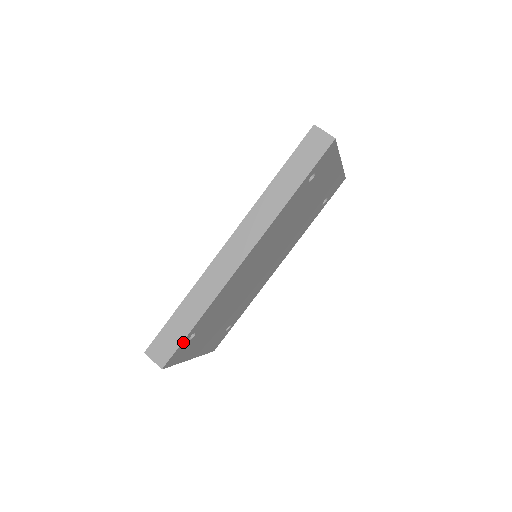
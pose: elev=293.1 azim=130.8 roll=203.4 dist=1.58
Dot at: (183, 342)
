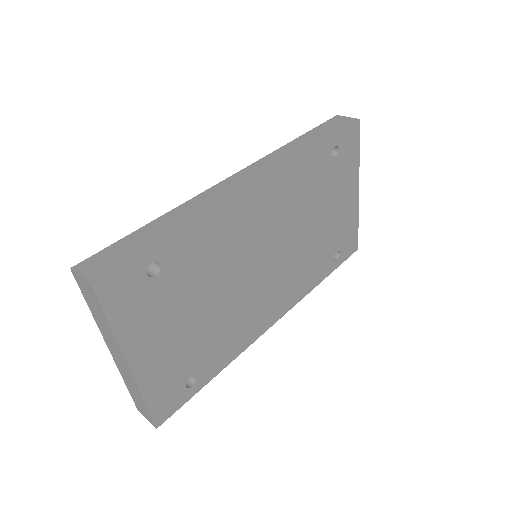
Dot at: (141, 258)
